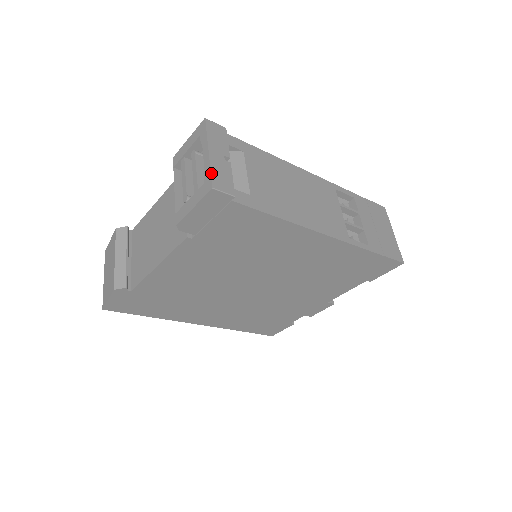
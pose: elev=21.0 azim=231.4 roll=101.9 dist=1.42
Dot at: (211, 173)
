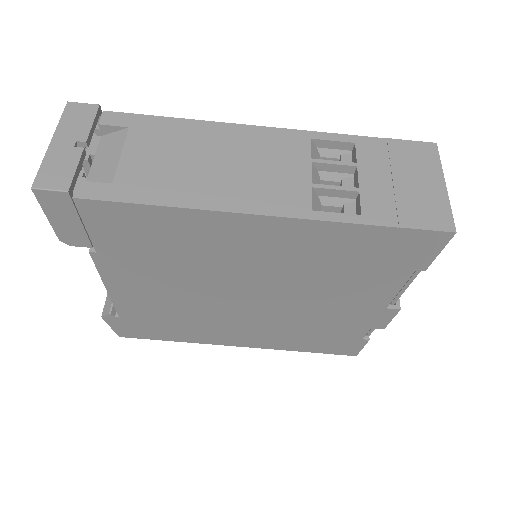
Dot at: (39, 169)
